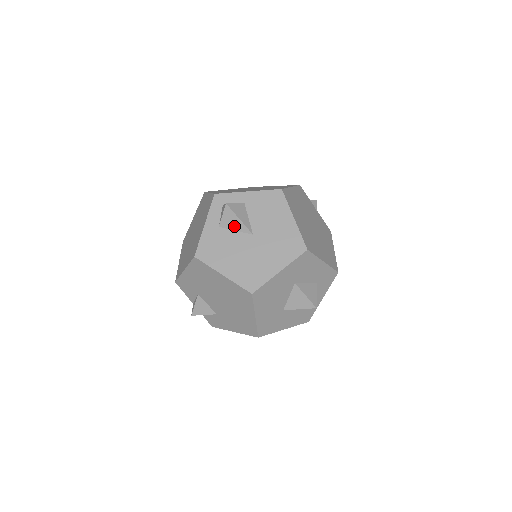
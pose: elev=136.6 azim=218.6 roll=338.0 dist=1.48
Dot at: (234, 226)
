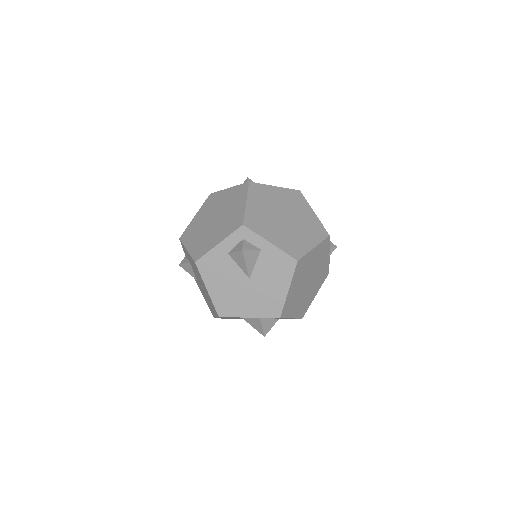
Dot at: (239, 263)
